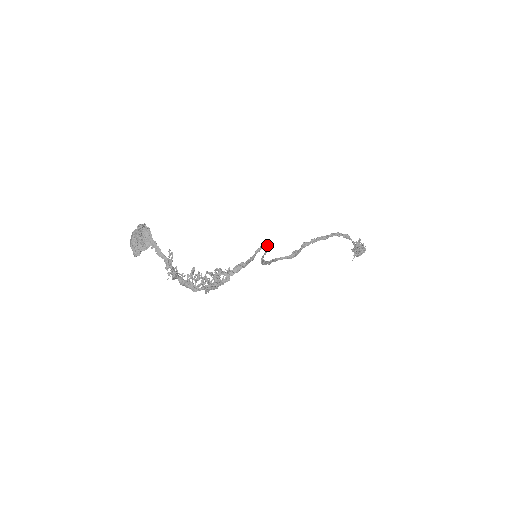
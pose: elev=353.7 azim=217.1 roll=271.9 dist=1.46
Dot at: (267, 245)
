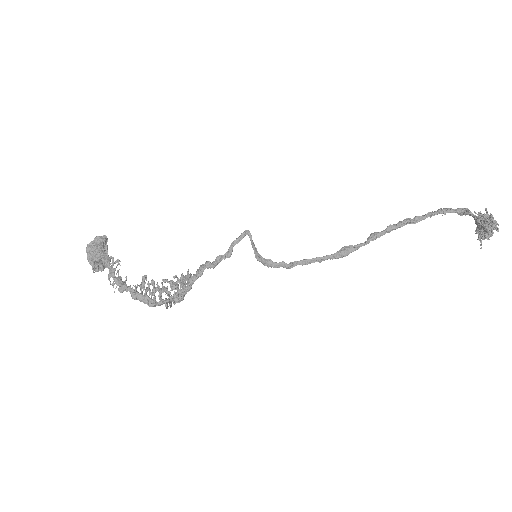
Dot at: (246, 233)
